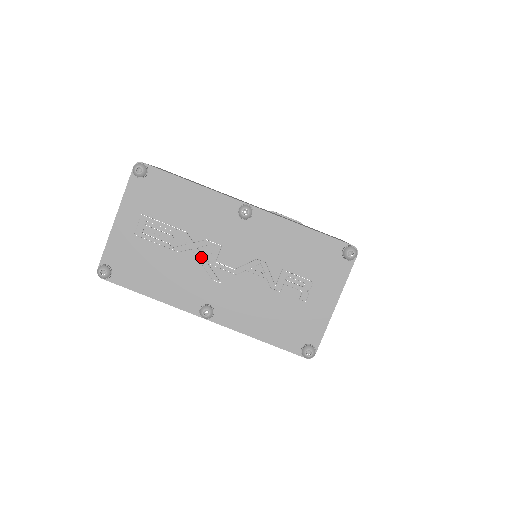
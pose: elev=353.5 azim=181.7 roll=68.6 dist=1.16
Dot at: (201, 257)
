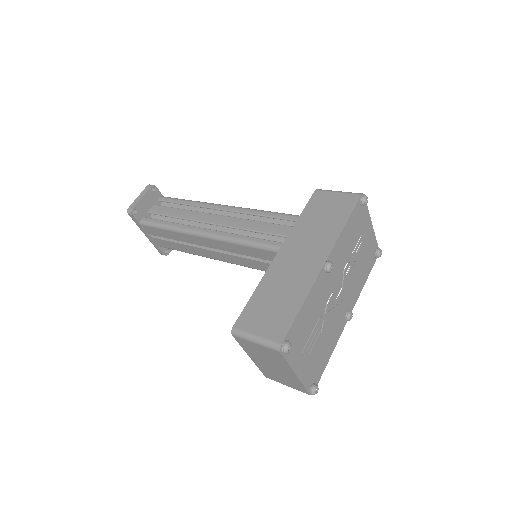
Dot at: (331, 311)
